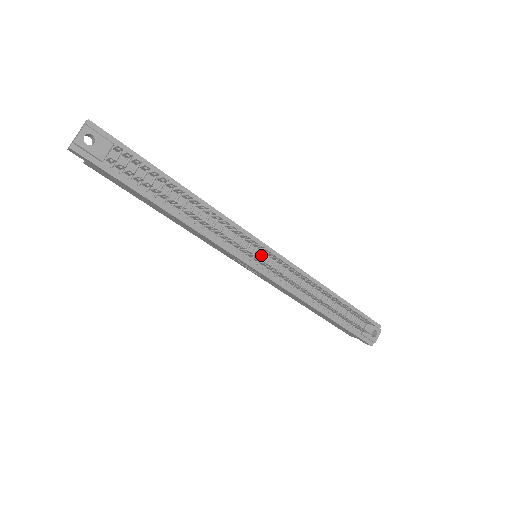
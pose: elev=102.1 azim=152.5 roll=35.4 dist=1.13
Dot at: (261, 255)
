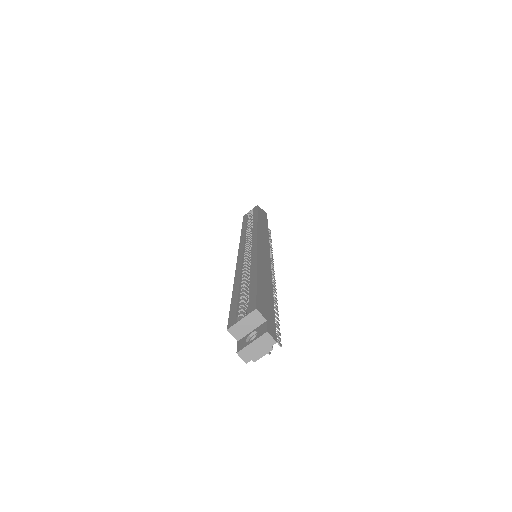
Dot at: occluded
